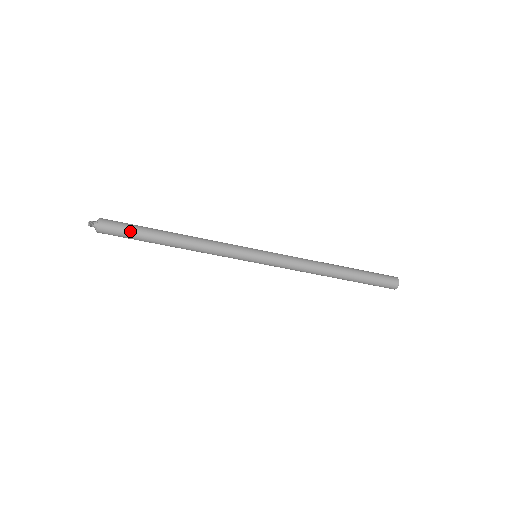
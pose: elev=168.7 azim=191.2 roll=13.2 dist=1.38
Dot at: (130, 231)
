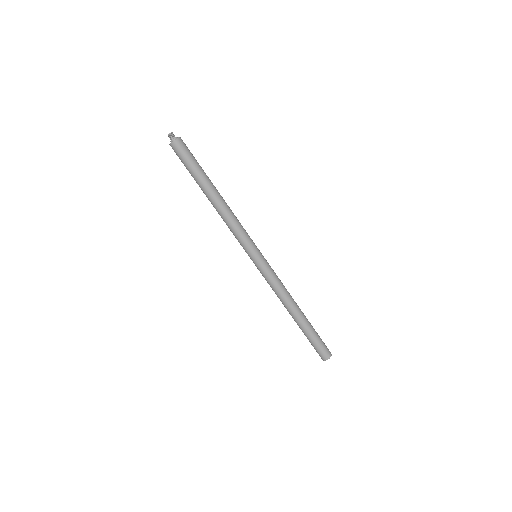
Dot at: (195, 162)
